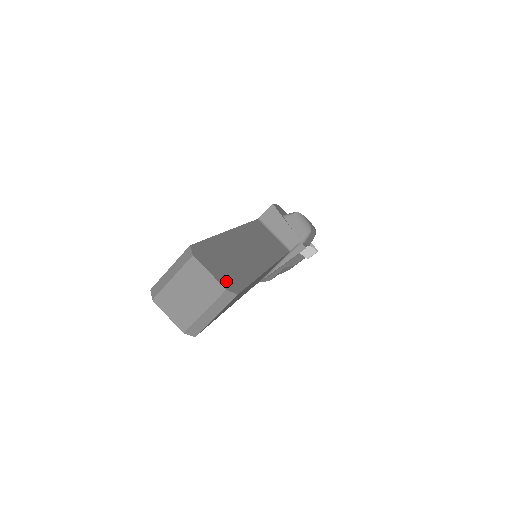
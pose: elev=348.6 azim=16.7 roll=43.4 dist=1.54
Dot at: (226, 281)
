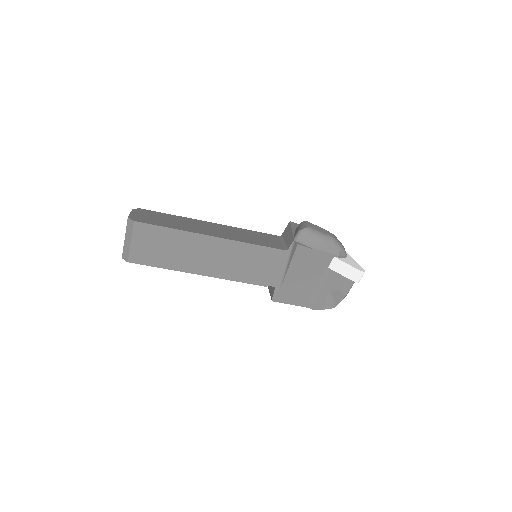
Dot at: (137, 218)
